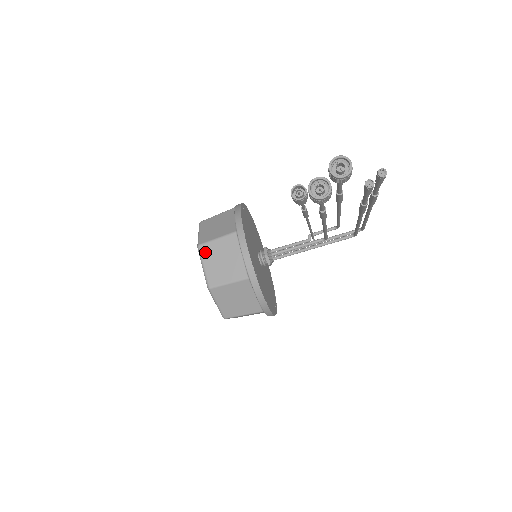
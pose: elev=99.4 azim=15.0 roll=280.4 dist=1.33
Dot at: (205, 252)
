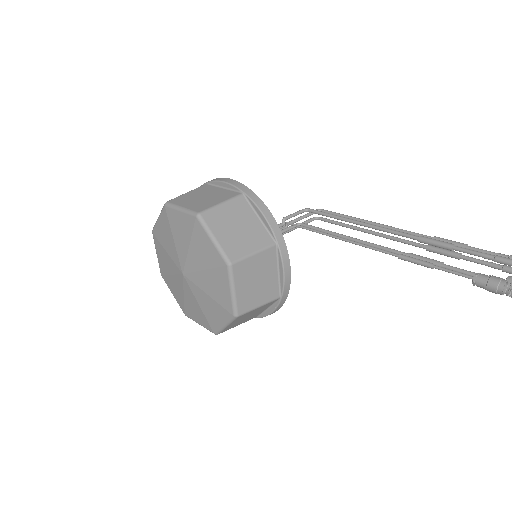
Dot at: (239, 272)
